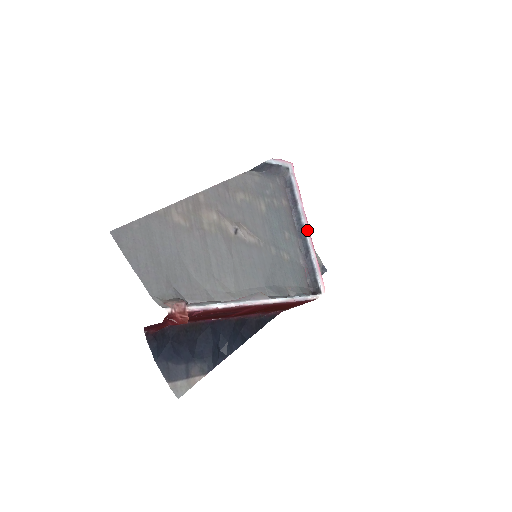
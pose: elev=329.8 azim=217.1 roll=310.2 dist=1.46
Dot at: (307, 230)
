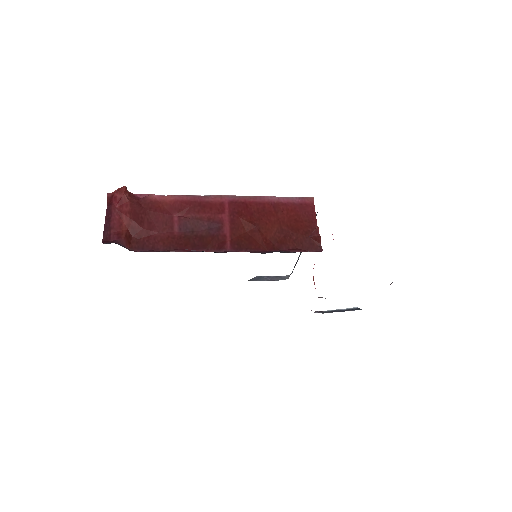
Dot at: occluded
